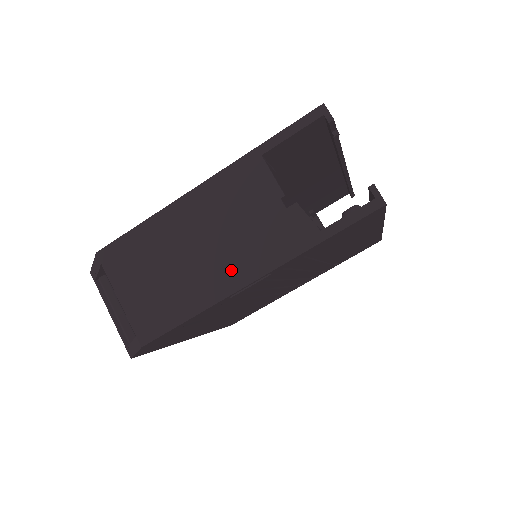
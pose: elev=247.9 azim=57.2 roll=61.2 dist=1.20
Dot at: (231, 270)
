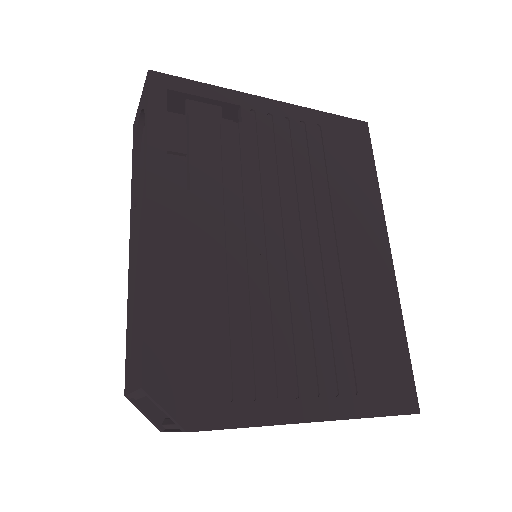
Dot at: occluded
